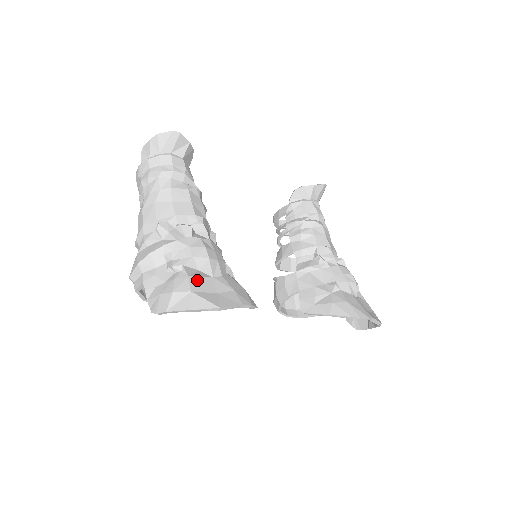
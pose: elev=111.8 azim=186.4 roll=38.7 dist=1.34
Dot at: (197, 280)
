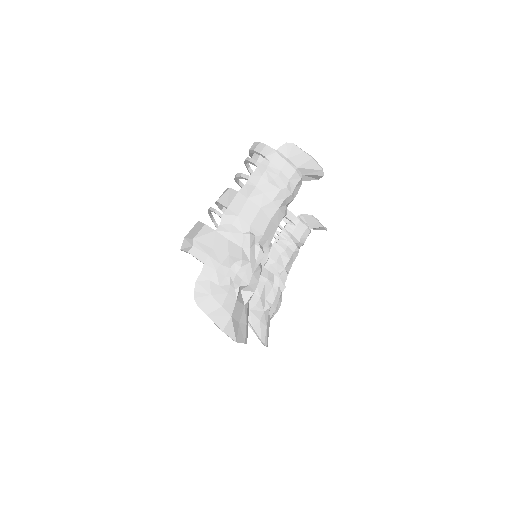
Dot at: (238, 306)
